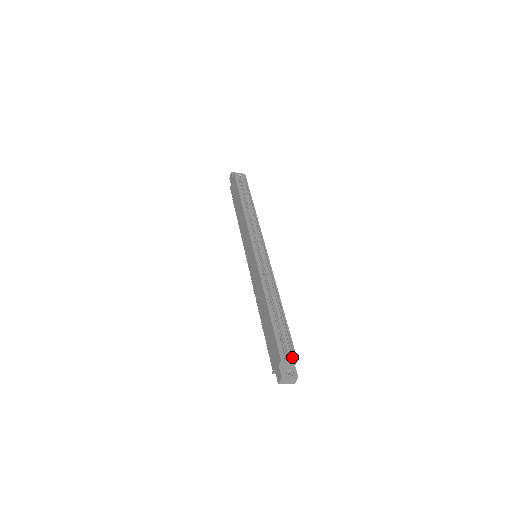
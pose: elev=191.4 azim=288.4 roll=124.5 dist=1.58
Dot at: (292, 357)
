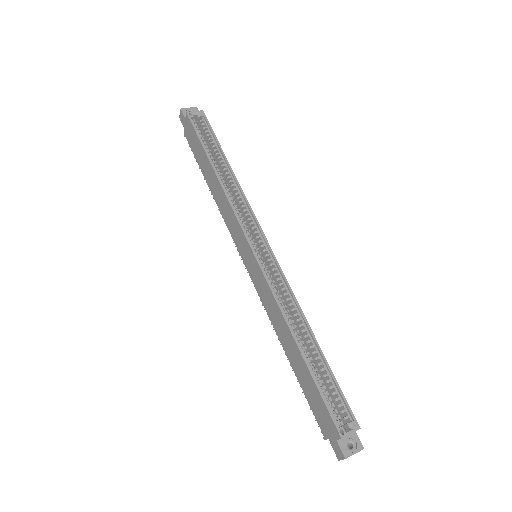
Dot at: (352, 426)
